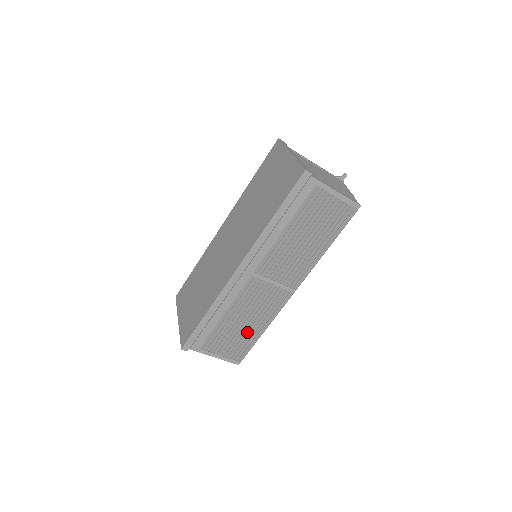
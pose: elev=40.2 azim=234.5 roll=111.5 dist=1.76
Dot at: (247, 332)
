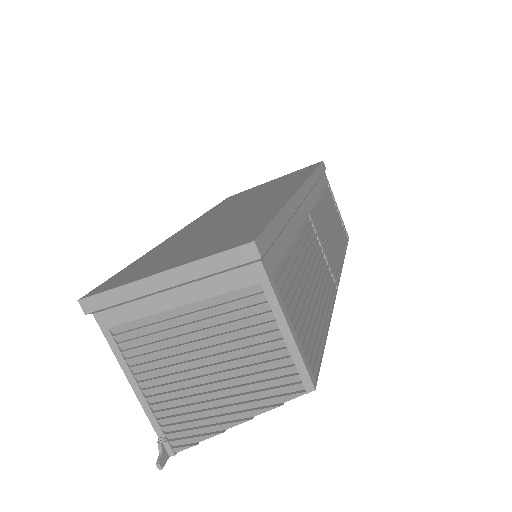
Dot at: (314, 310)
